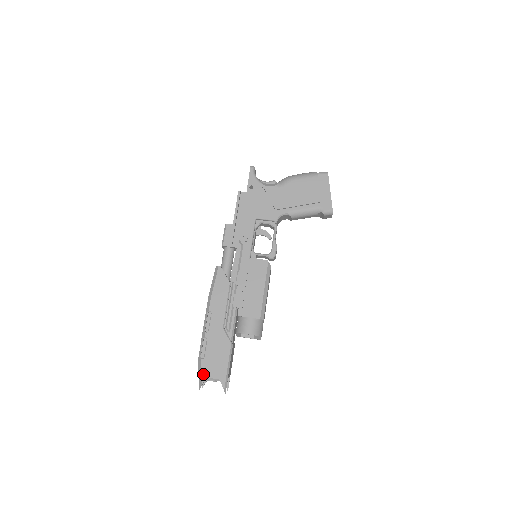
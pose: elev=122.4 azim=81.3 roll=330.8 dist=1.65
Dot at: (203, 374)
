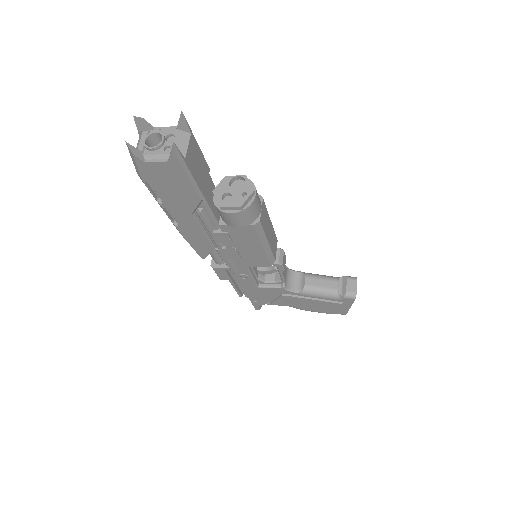
Dot at: occluded
